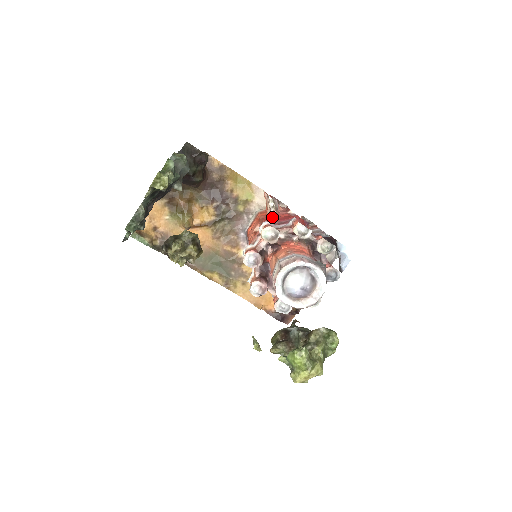
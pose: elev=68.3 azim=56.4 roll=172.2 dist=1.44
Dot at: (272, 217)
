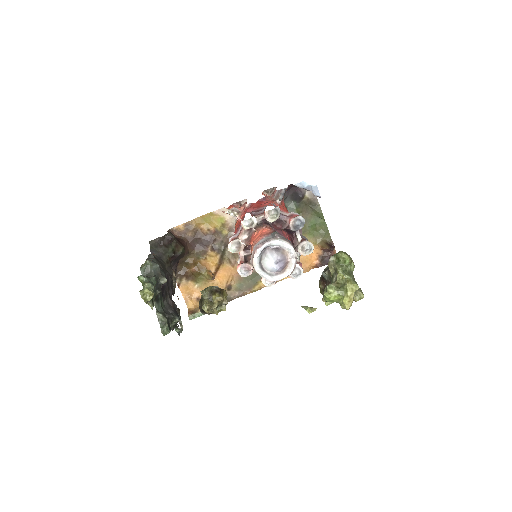
Dot at: (239, 223)
